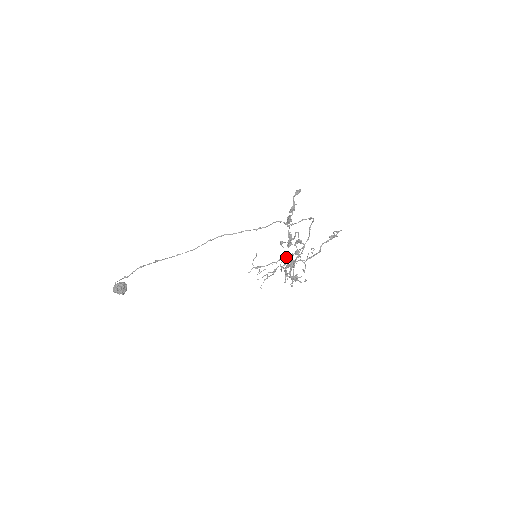
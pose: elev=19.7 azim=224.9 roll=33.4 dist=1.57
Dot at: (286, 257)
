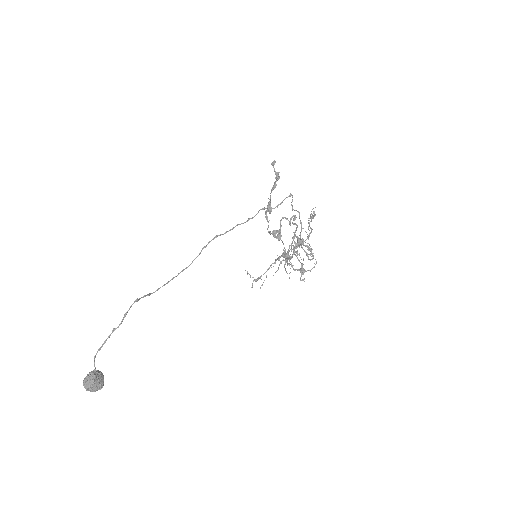
Dot at: (280, 256)
